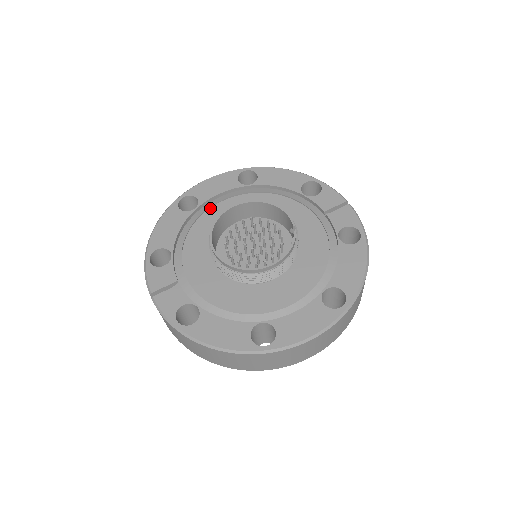
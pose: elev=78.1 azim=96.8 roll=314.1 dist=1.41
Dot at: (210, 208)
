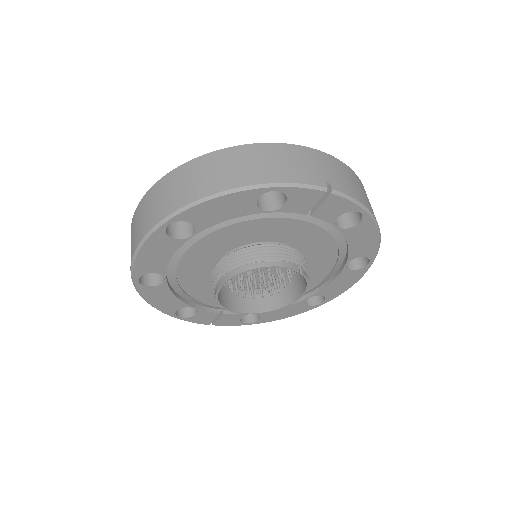
Dot at: (176, 268)
